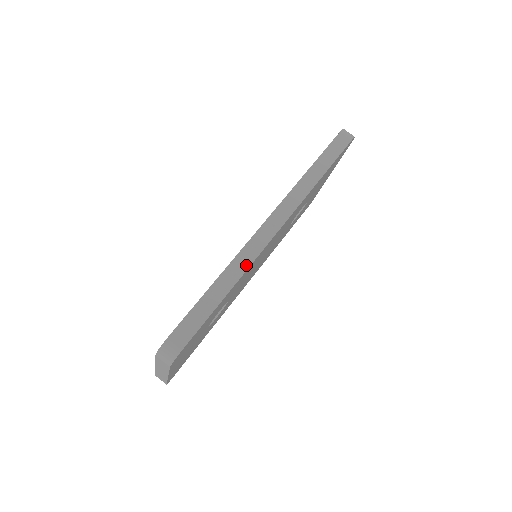
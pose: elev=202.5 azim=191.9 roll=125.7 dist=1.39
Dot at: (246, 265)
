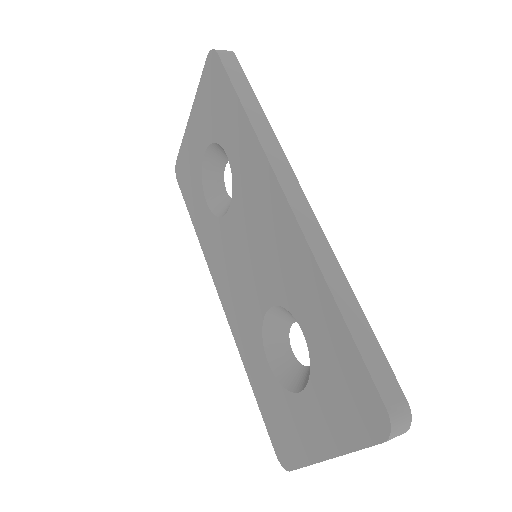
Dot at: (332, 259)
